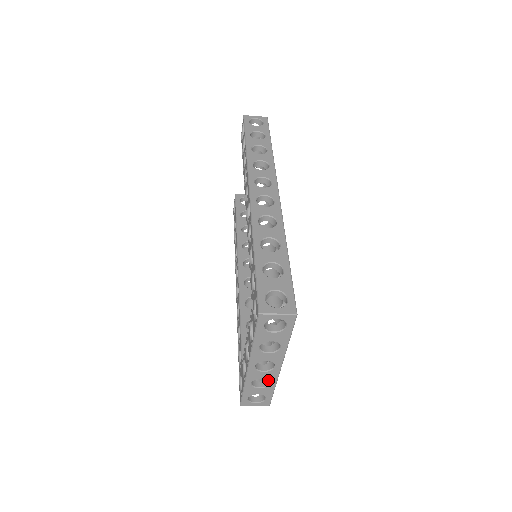
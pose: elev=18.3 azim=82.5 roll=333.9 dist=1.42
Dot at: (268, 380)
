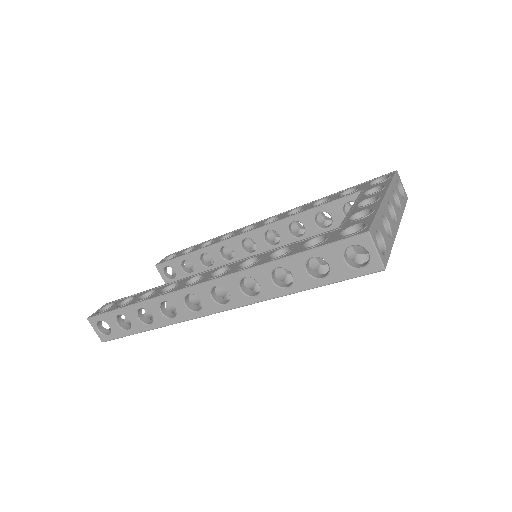
Dot at: occluded
